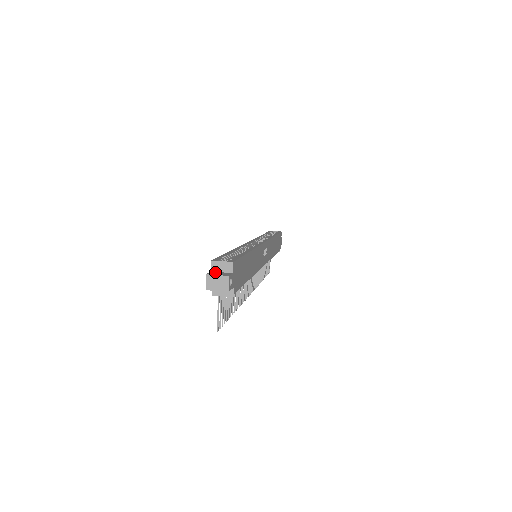
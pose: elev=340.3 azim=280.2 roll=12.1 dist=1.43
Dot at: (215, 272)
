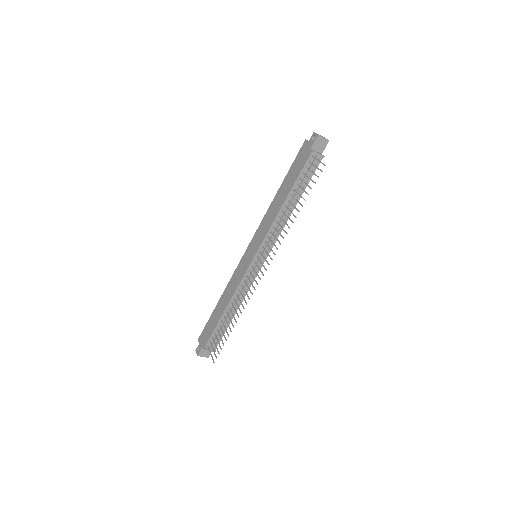
Dot at: occluded
